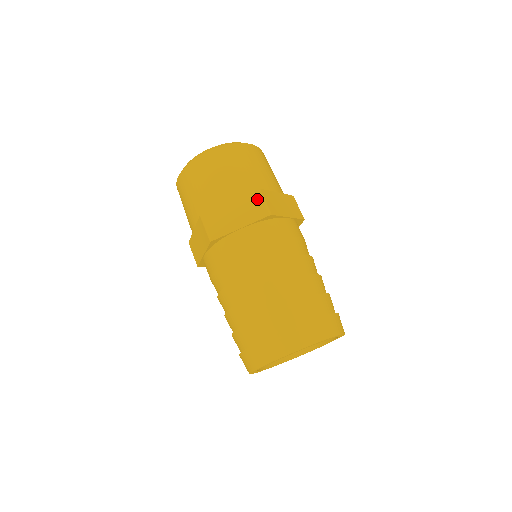
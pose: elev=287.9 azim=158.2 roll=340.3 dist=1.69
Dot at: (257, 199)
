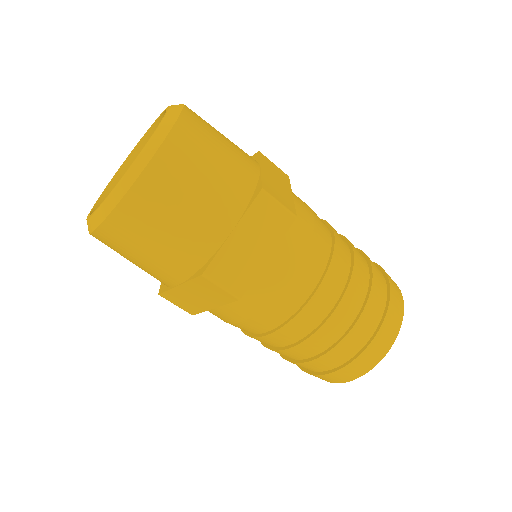
Dot at: (268, 206)
